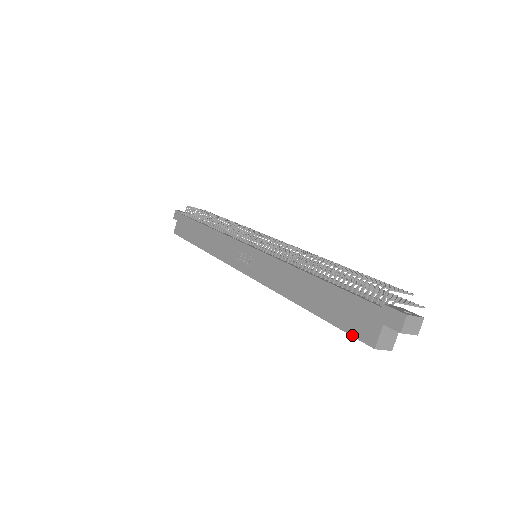
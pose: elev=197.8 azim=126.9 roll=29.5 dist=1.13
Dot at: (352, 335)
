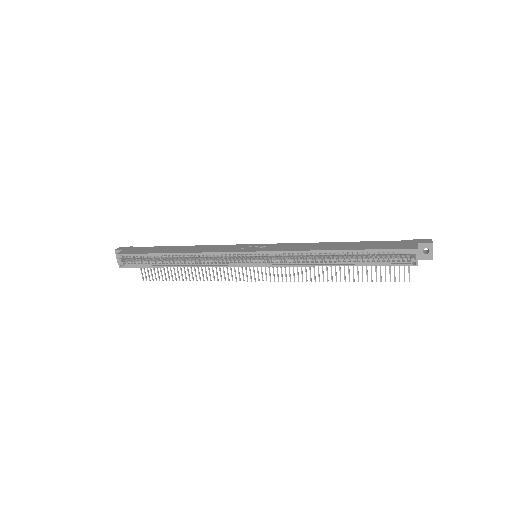
Dot at: (396, 248)
